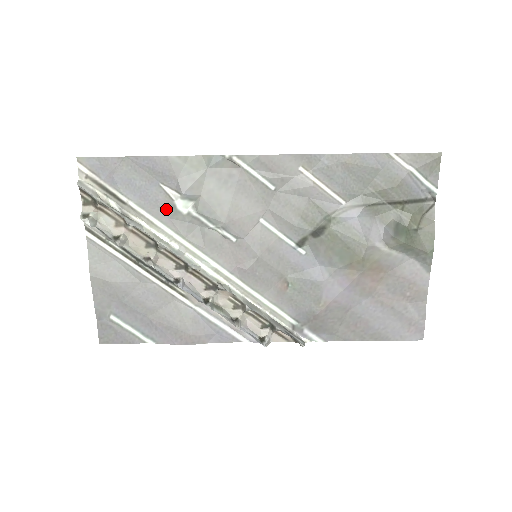
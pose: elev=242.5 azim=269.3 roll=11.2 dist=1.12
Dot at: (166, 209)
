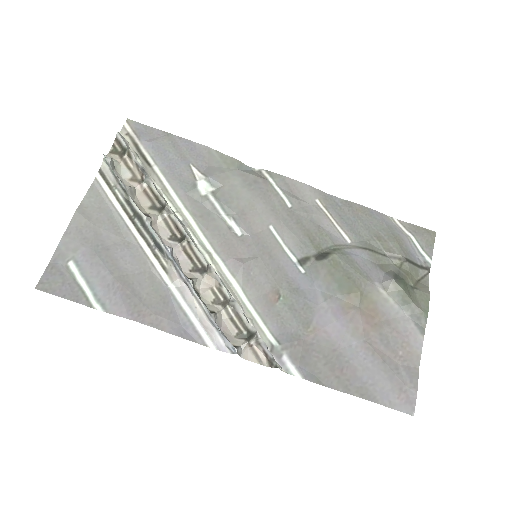
Dot at: (186, 185)
